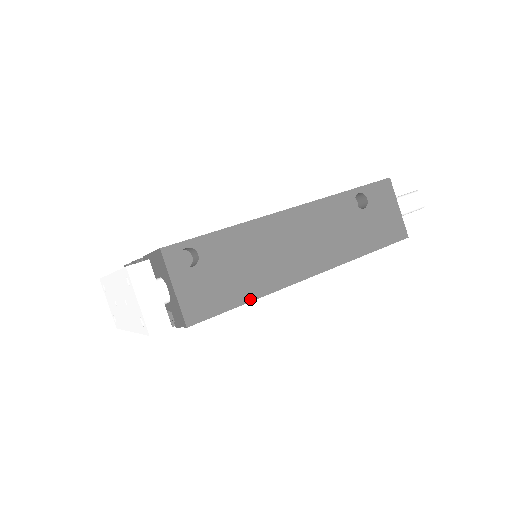
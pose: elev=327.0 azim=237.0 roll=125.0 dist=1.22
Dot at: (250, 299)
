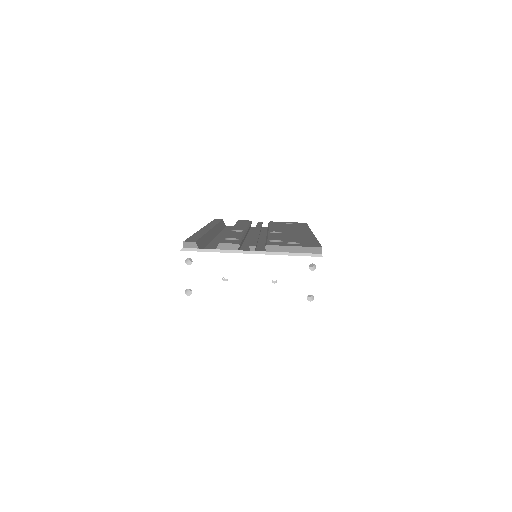
Dot at: occluded
